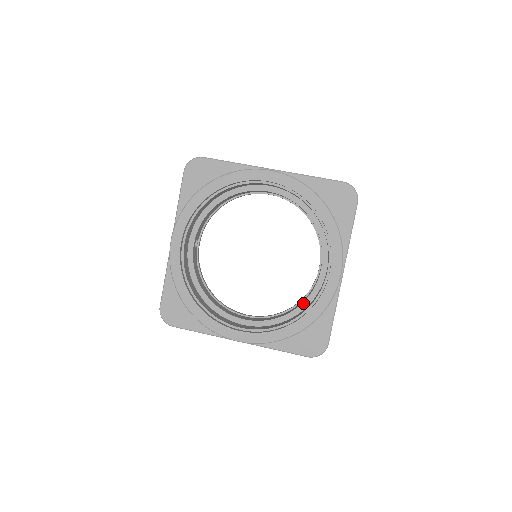
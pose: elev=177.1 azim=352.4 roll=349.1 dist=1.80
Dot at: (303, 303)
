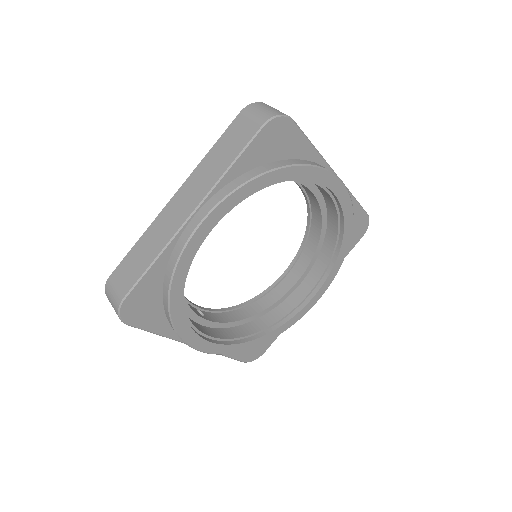
Dot at: (322, 222)
